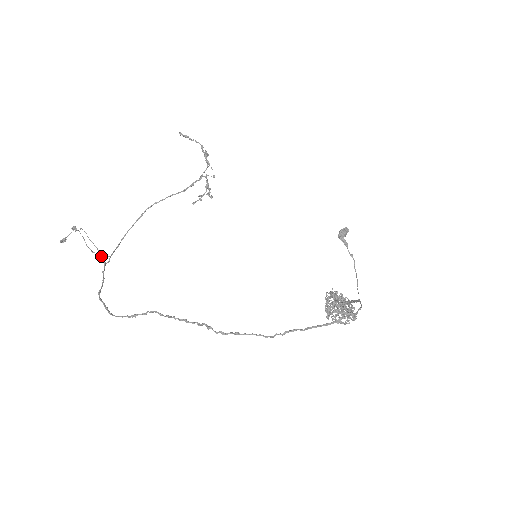
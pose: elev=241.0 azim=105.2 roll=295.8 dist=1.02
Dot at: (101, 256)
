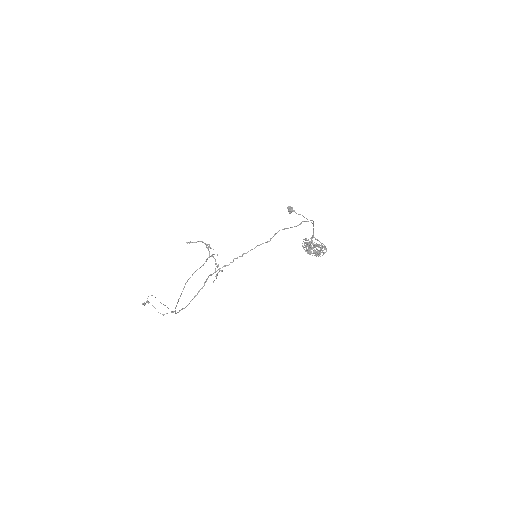
Dot at: occluded
